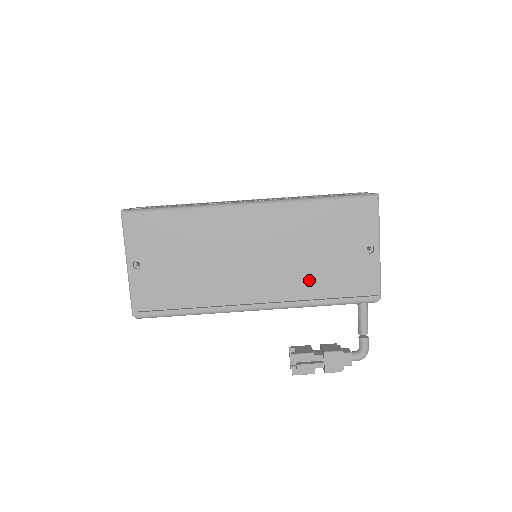
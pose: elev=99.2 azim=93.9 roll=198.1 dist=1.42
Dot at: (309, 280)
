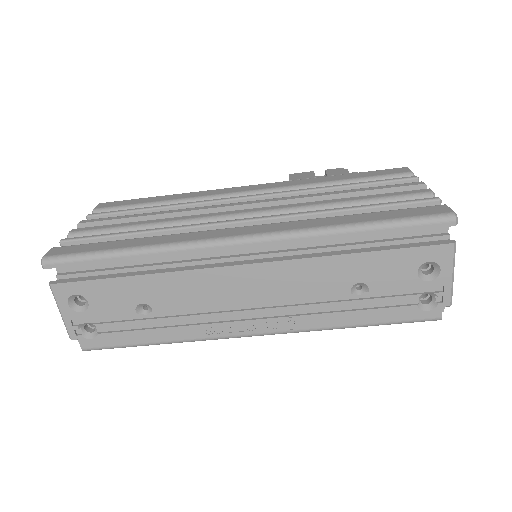
Dot at: occluded
